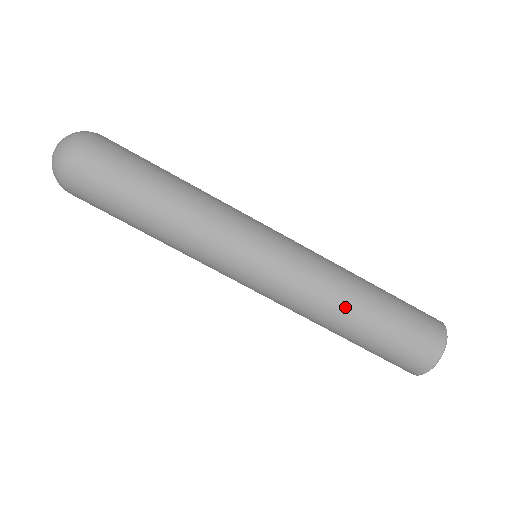
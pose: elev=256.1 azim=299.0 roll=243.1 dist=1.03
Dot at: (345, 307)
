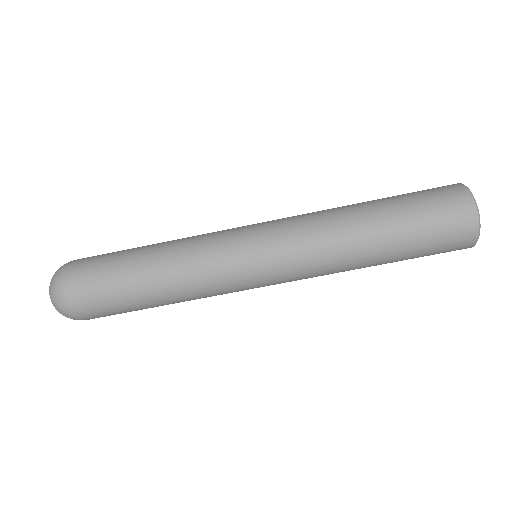
Dot at: (357, 251)
